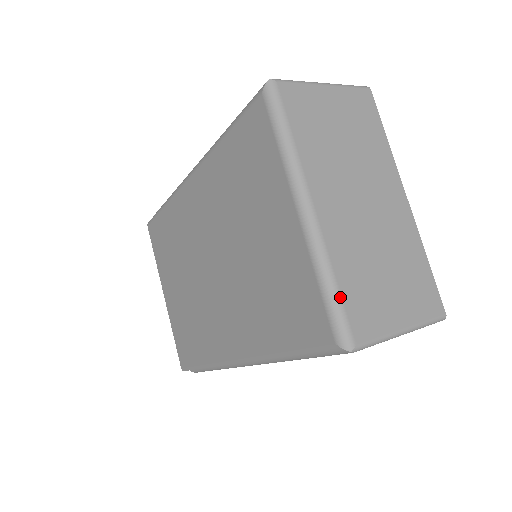
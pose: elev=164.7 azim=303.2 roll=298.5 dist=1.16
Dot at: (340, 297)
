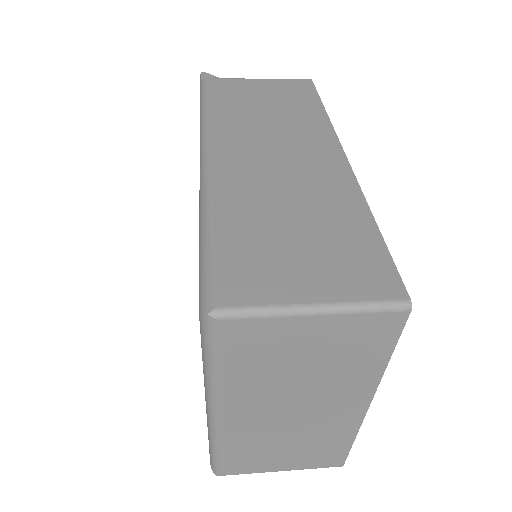
Dot at: (220, 458)
